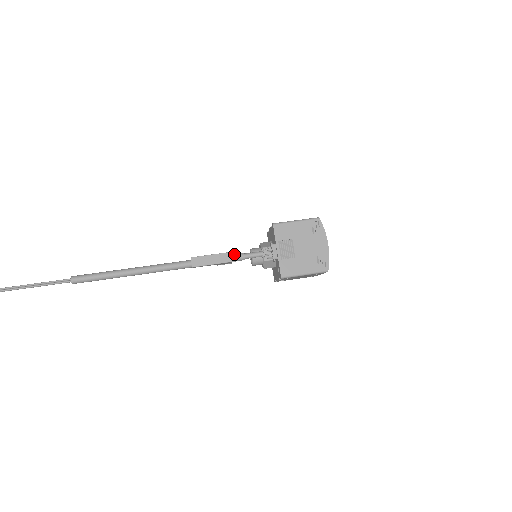
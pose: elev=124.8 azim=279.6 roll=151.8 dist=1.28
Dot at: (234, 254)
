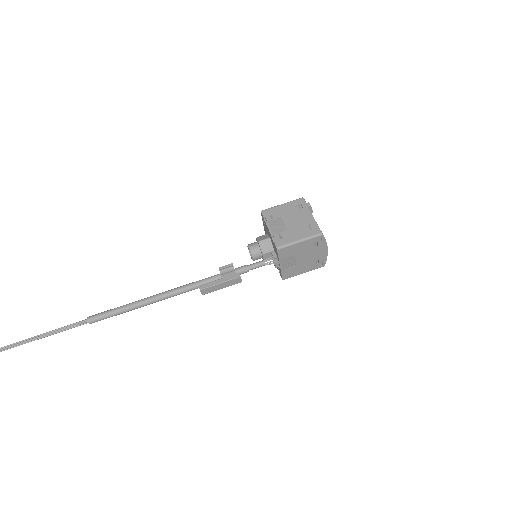
Dot at: (240, 278)
